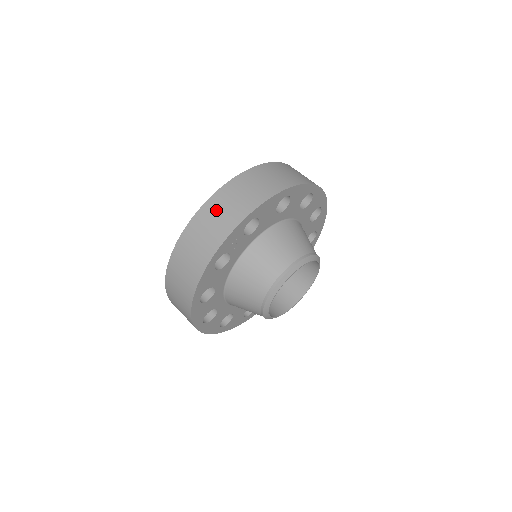
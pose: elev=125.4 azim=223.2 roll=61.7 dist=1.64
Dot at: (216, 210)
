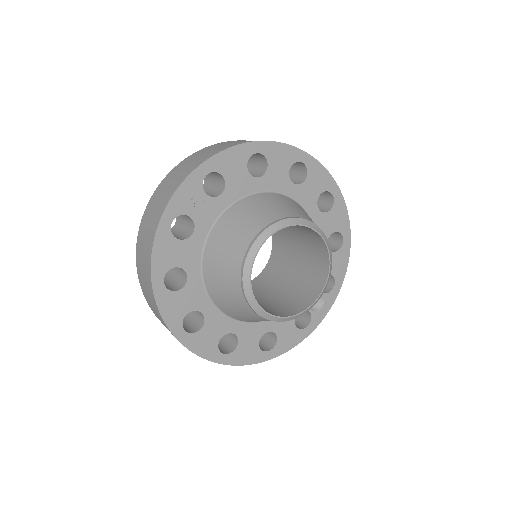
Dot at: (175, 174)
